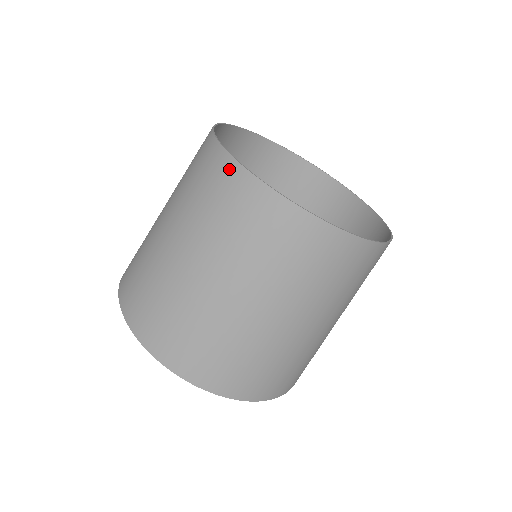
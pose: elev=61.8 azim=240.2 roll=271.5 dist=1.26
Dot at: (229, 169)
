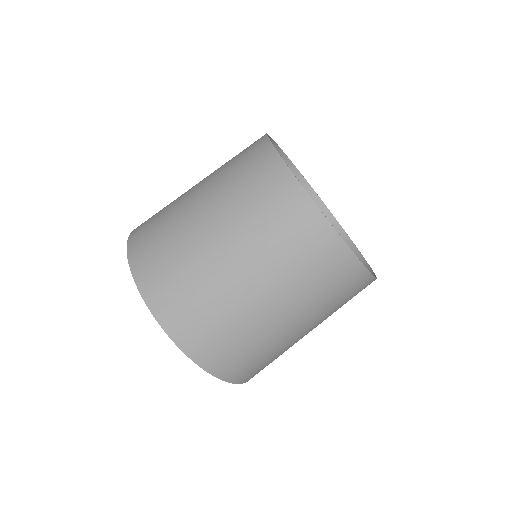
Dot at: (302, 203)
